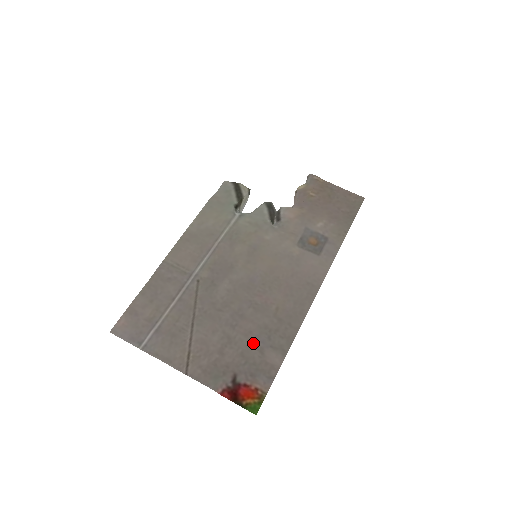
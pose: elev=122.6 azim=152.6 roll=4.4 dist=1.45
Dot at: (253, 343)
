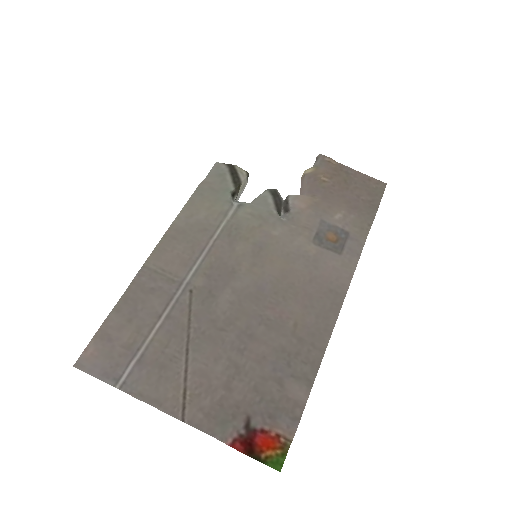
Dot at: (269, 372)
